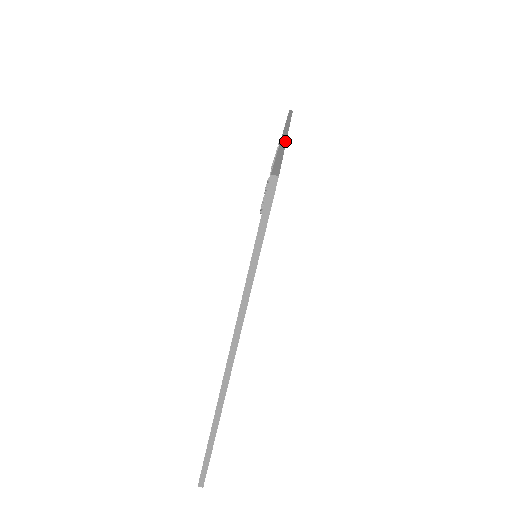
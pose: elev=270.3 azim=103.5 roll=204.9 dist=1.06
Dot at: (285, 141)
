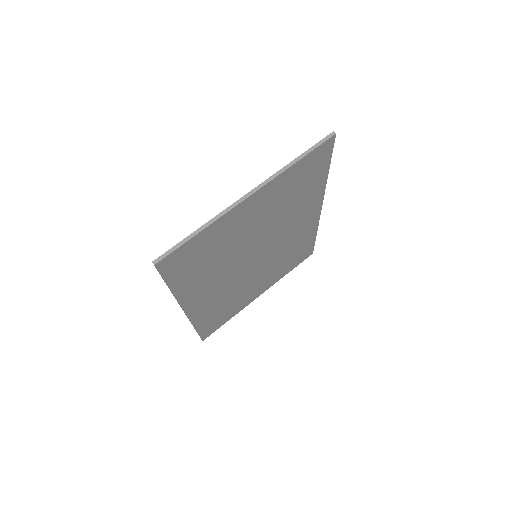
Dot at: occluded
